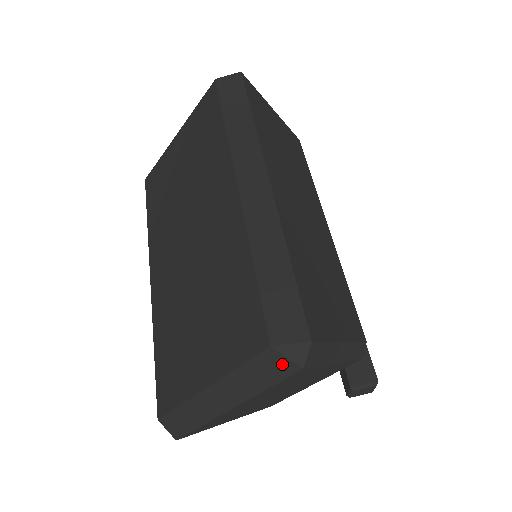
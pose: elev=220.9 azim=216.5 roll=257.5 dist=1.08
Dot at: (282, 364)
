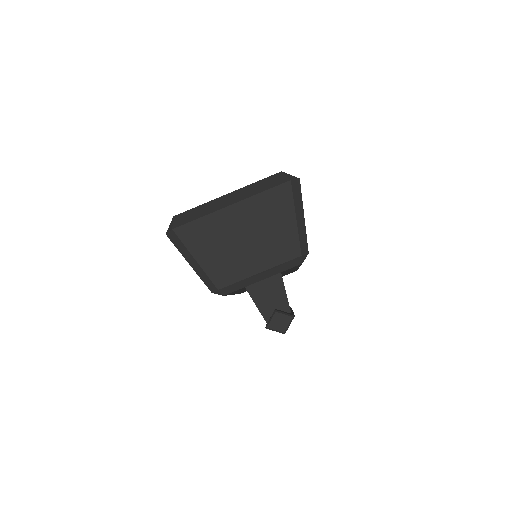
Dot at: (282, 179)
